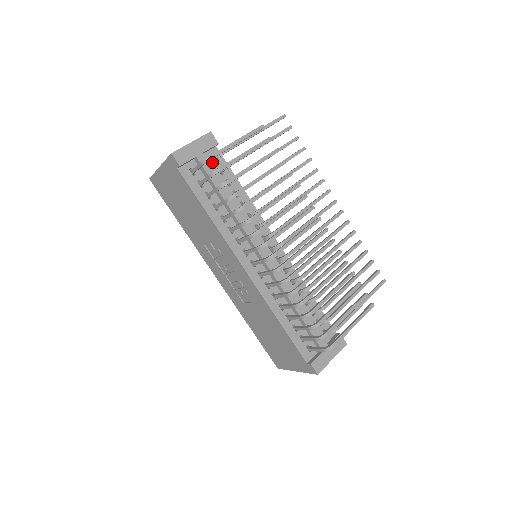
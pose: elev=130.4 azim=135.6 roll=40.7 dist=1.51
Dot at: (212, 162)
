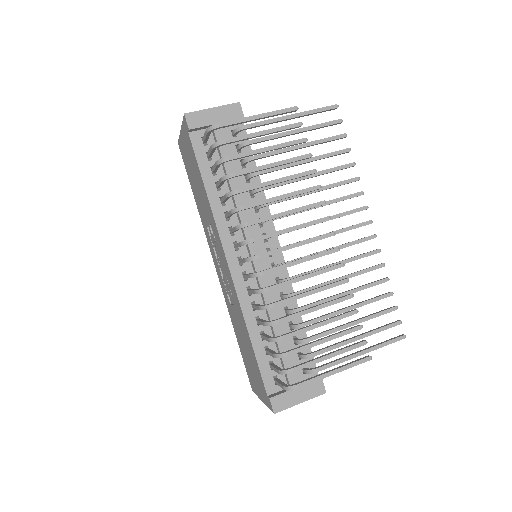
Dot at: (232, 136)
